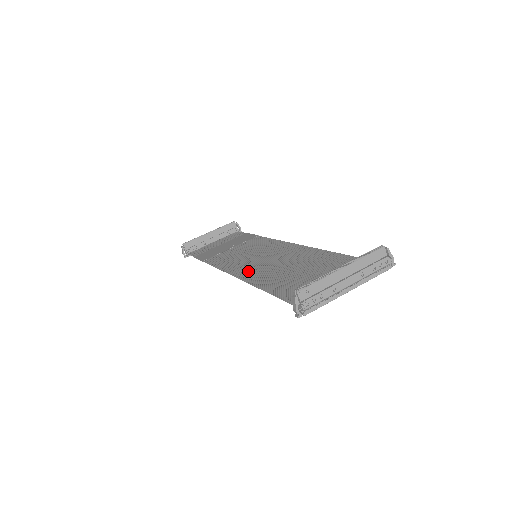
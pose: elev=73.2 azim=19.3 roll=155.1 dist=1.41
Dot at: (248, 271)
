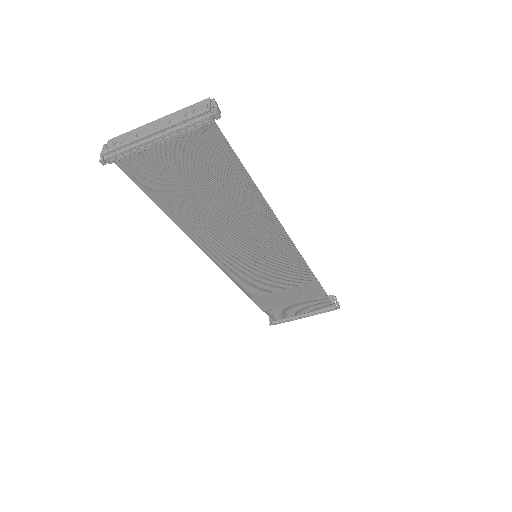
Dot at: (215, 245)
